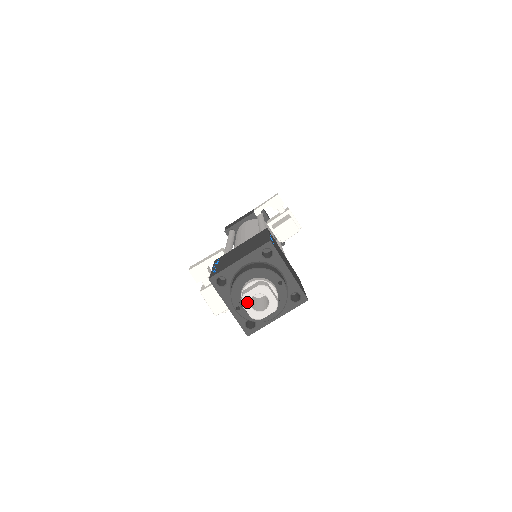
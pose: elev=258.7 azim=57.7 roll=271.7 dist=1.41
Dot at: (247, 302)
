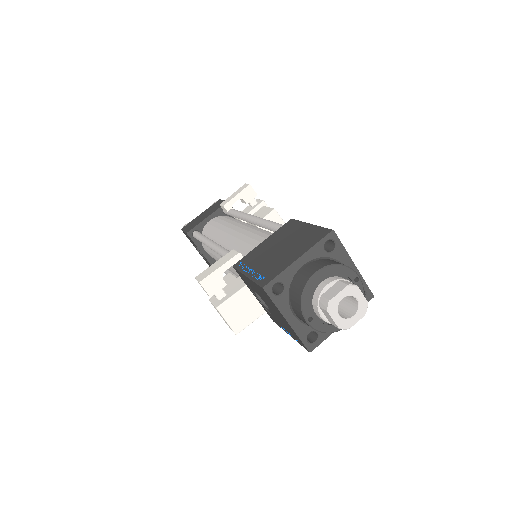
Dot at: (334, 309)
